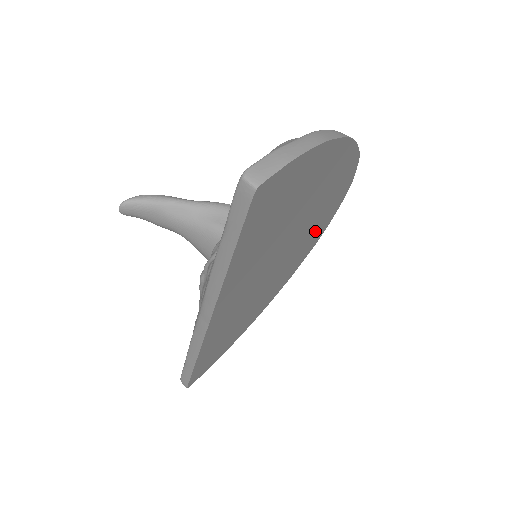
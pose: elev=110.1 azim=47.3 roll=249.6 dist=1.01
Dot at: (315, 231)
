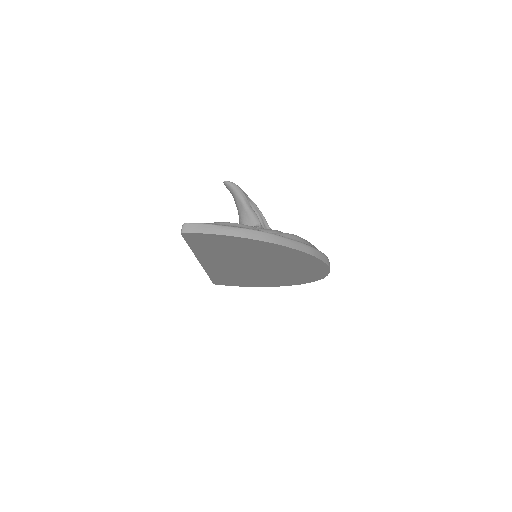
Dot at: (304, 272)
